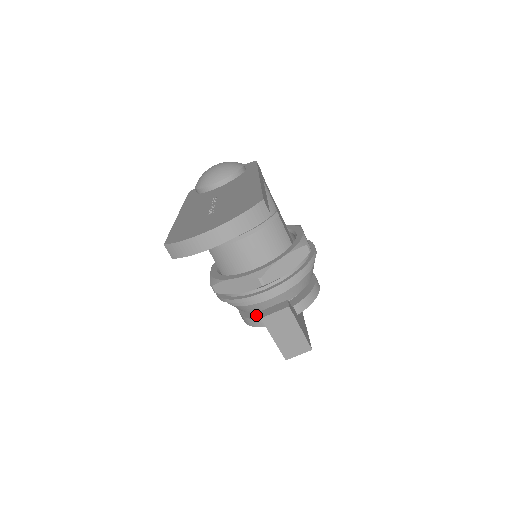
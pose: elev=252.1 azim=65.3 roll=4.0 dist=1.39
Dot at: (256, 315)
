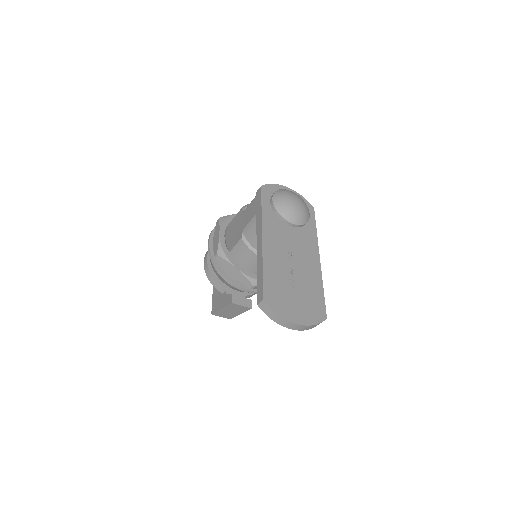
Dot at: (220, 280)
